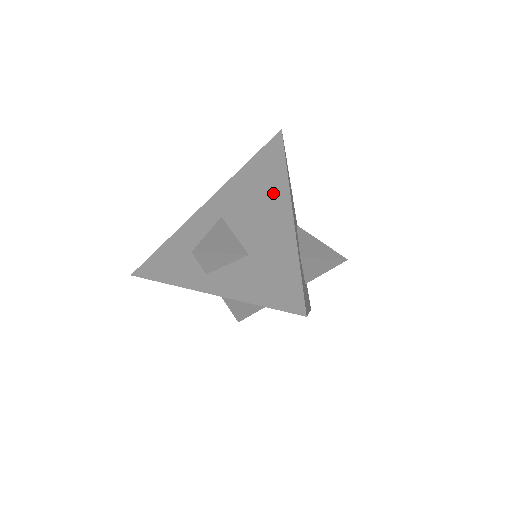
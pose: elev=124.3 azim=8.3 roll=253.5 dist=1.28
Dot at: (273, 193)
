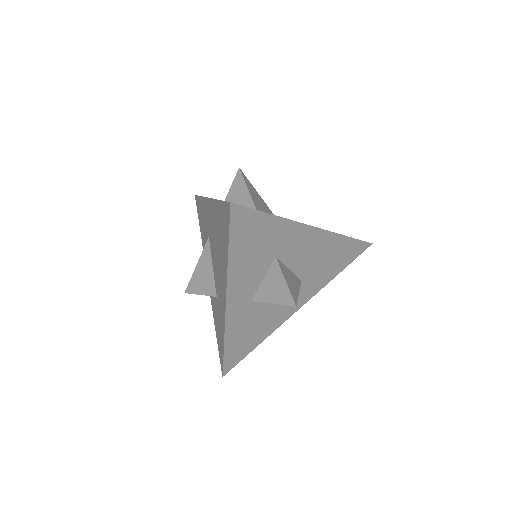
Dot at: occluded
